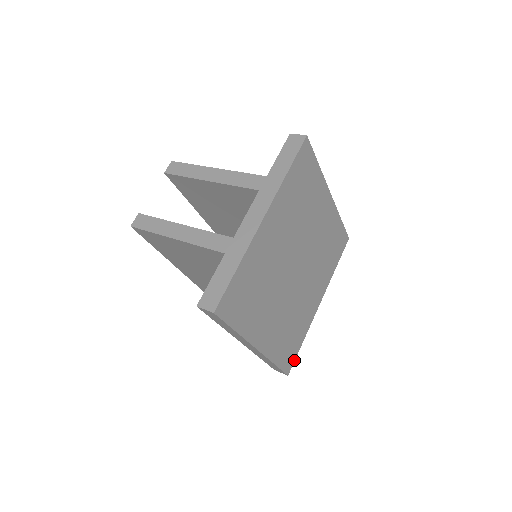
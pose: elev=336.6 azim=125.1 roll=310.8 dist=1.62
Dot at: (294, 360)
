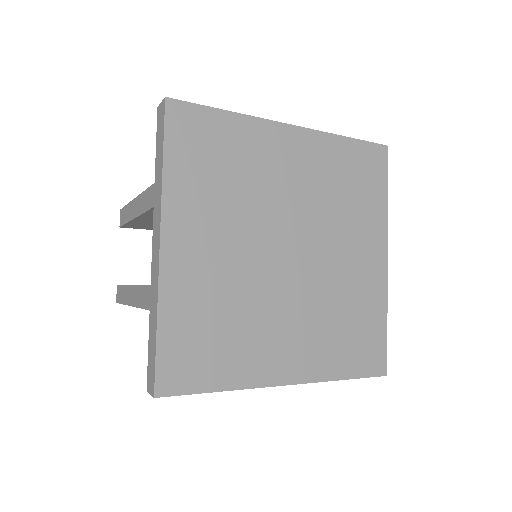
Dot at: (385, 352)
